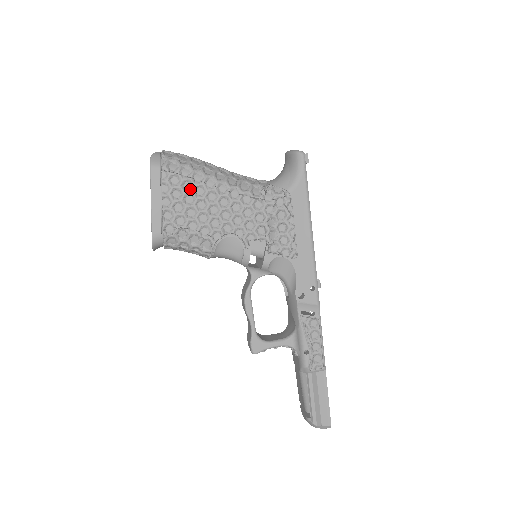
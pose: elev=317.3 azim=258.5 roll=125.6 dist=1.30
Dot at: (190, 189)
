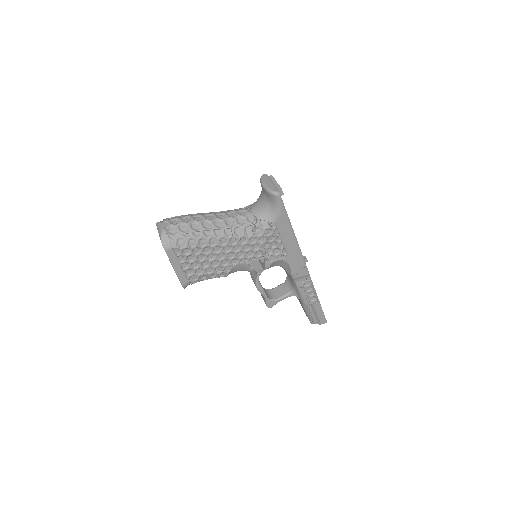
Dot at: (199, 251)
